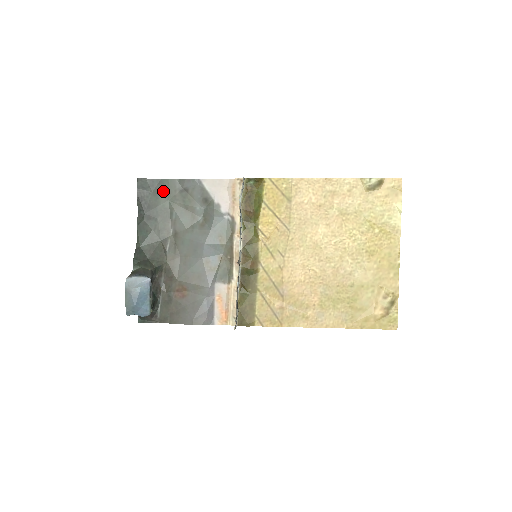
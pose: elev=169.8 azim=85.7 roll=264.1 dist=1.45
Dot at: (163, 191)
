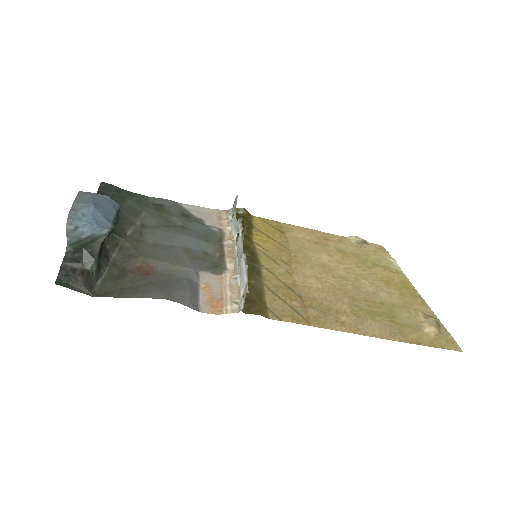
Dot at: (132, 198)
